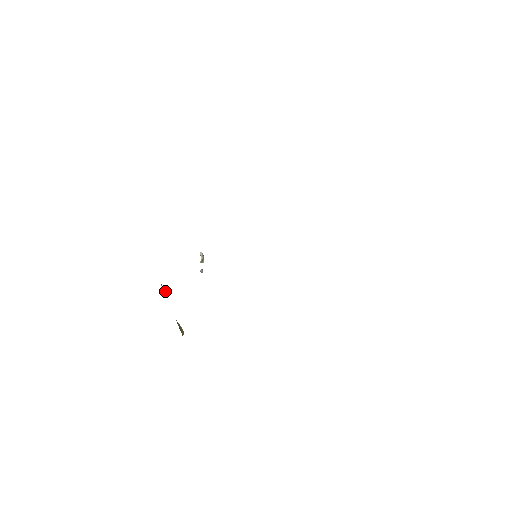
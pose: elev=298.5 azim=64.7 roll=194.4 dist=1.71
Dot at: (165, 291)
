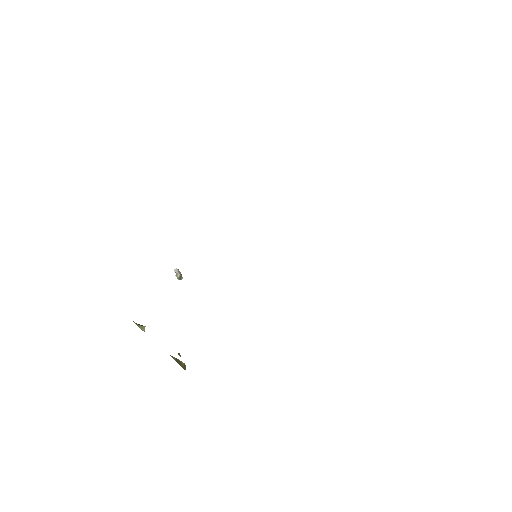
Dot at: (143, 329)
